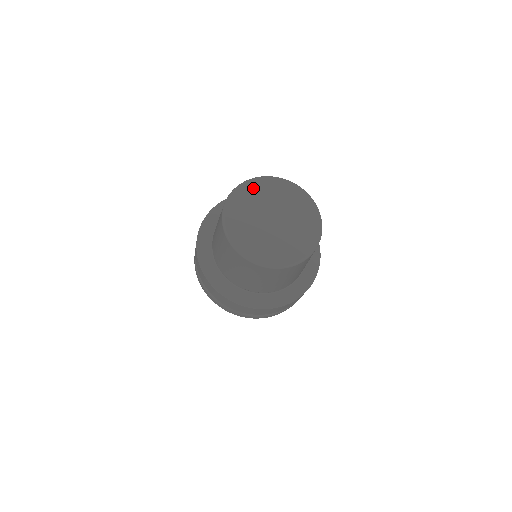
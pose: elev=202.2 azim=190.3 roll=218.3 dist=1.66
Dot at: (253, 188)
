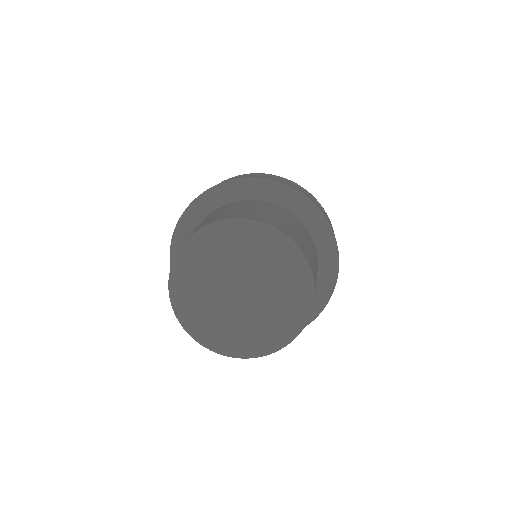
Dot at: (187, 269)
